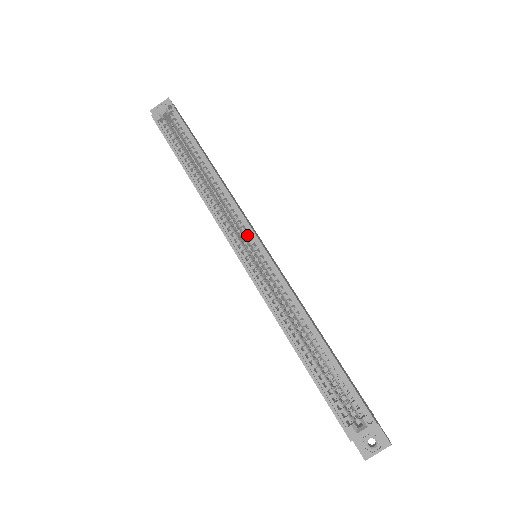
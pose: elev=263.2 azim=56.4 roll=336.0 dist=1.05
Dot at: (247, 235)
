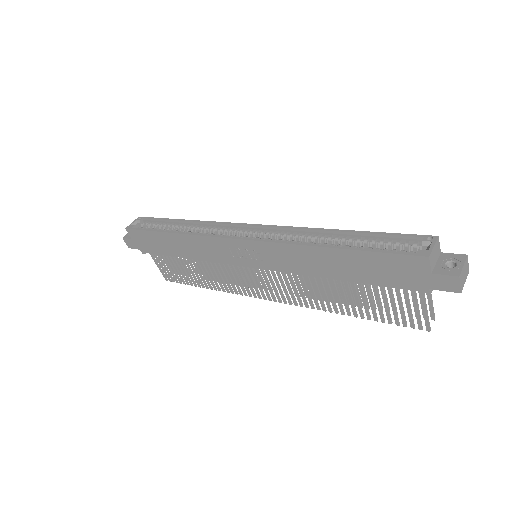
Dot at: (240, 231)
